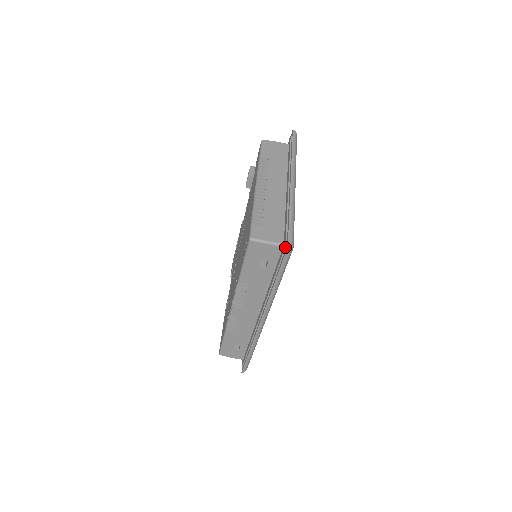
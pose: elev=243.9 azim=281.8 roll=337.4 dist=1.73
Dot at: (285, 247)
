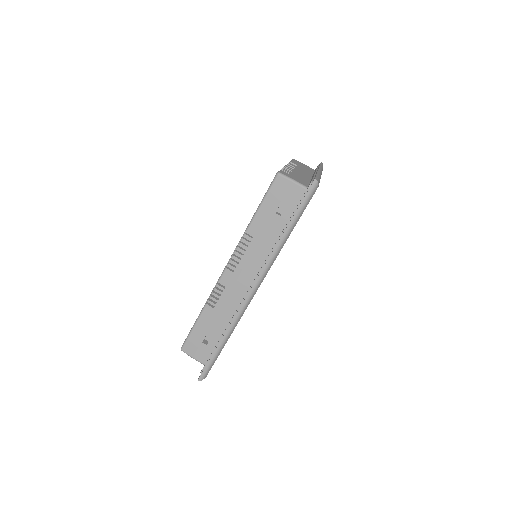
Dot at: (310, 184)
